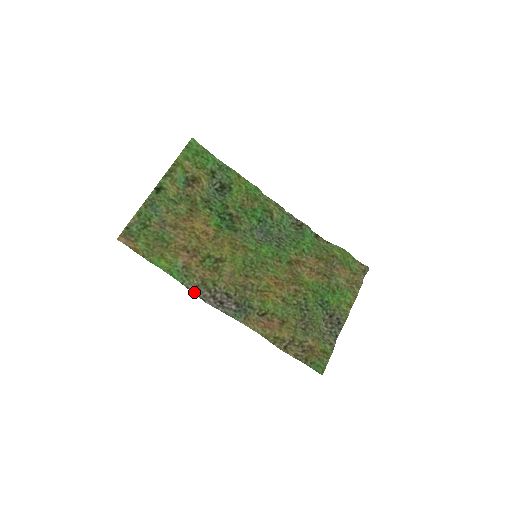
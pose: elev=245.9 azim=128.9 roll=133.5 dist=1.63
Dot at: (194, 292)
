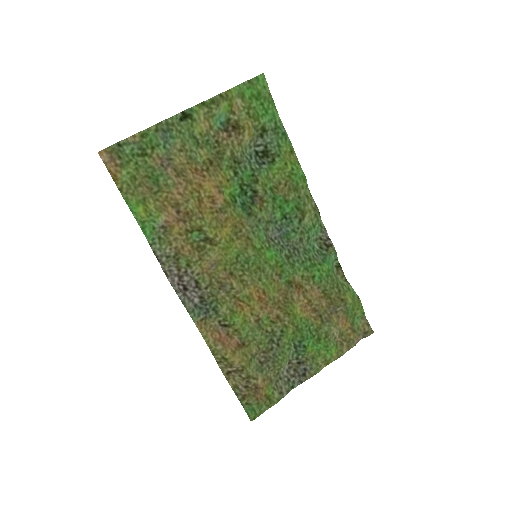
Dot at: (160, 261)
